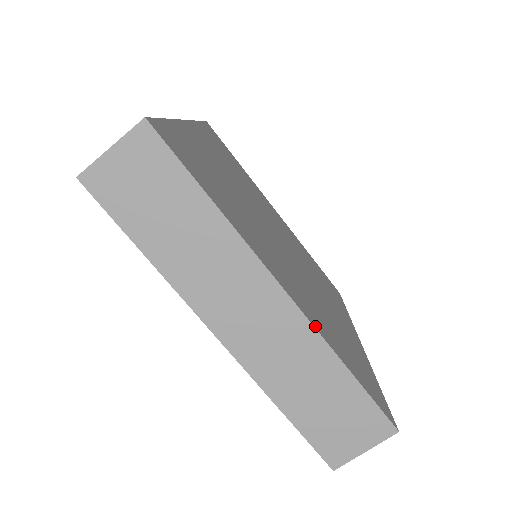
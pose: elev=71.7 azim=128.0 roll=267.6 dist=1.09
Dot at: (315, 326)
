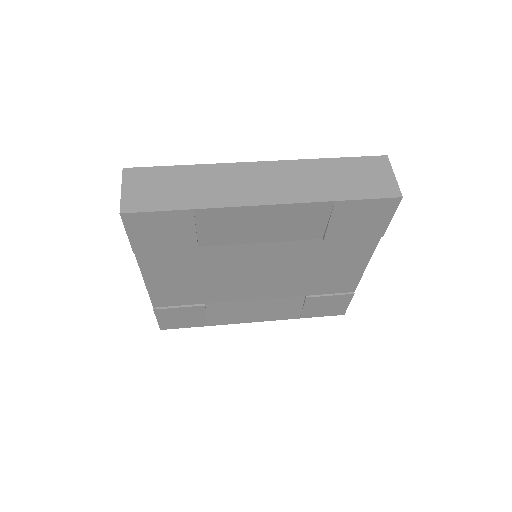
Dot at: (292, 162)
